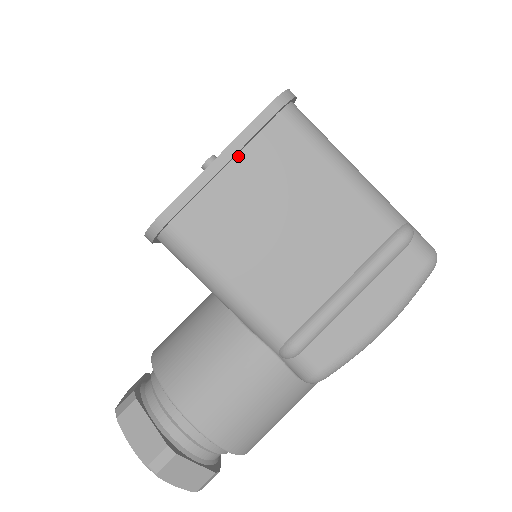
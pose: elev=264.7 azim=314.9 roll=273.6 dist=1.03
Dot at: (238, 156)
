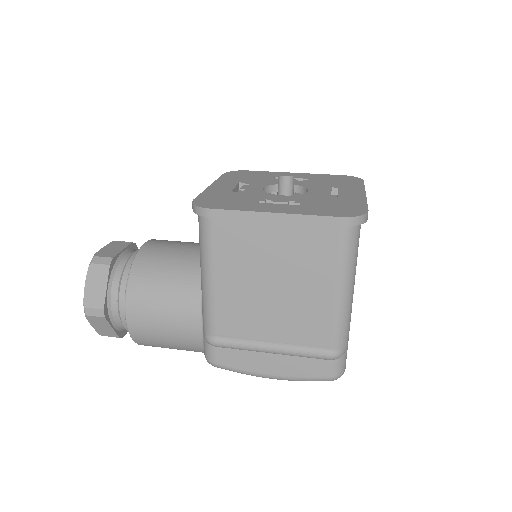
Dot at: (290, 222)
